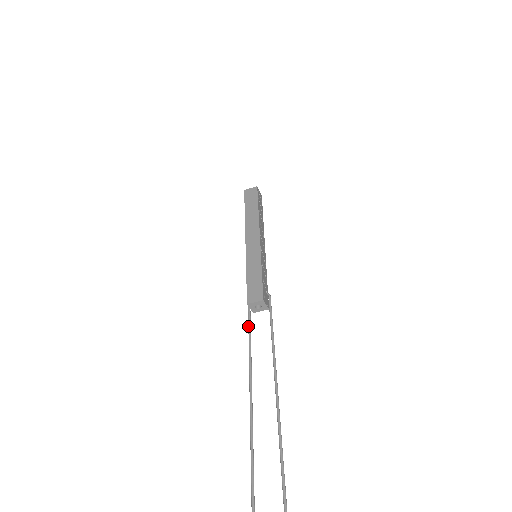
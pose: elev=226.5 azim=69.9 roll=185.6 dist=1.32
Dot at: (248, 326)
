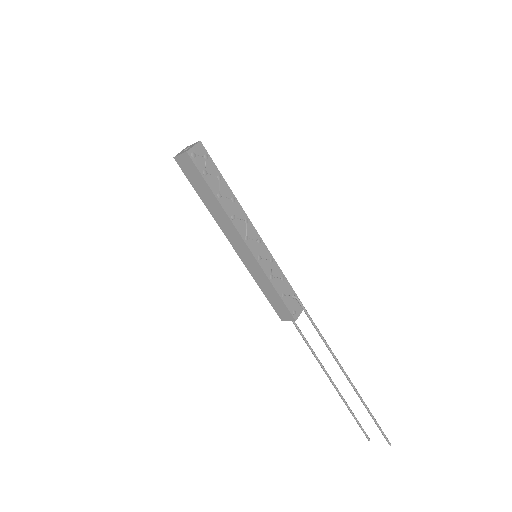
Dot at: occluded
